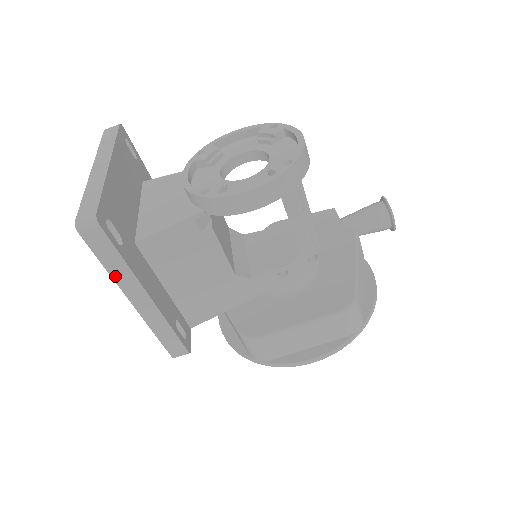
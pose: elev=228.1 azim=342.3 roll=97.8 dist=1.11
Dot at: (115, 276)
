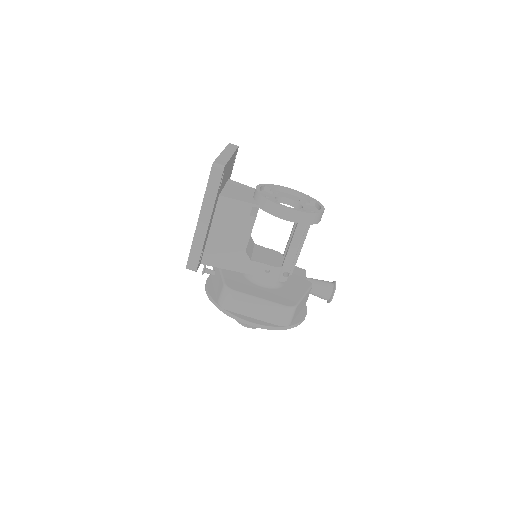
Dot at: (205, 199)
